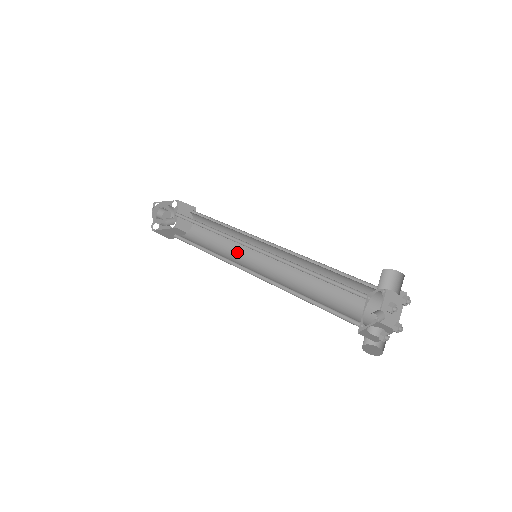
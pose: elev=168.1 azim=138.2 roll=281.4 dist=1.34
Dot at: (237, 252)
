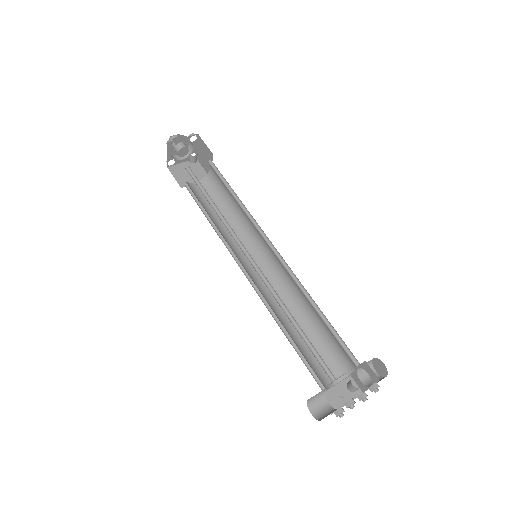
Dot at: (226, 238)
